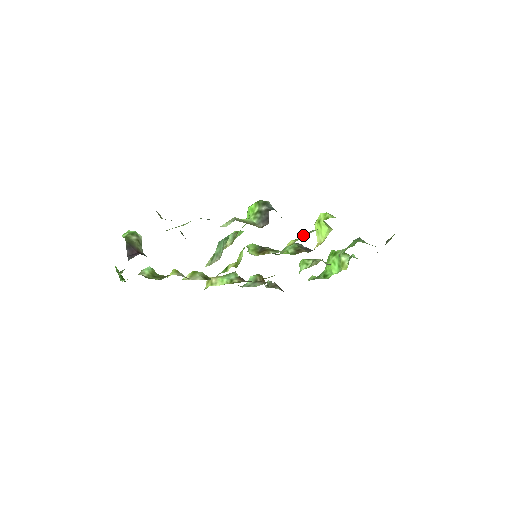
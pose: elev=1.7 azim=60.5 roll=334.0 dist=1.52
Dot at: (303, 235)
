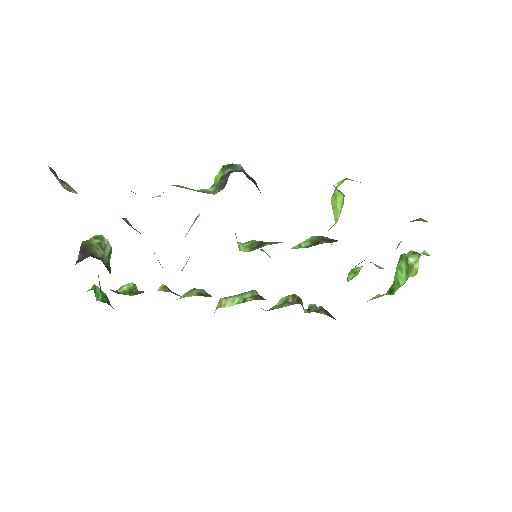
Dot at: occluded
